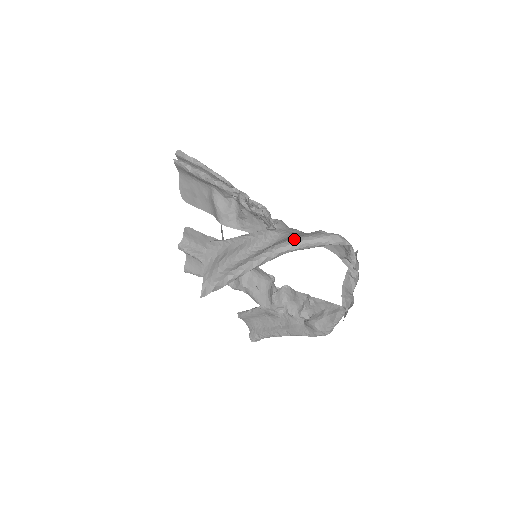
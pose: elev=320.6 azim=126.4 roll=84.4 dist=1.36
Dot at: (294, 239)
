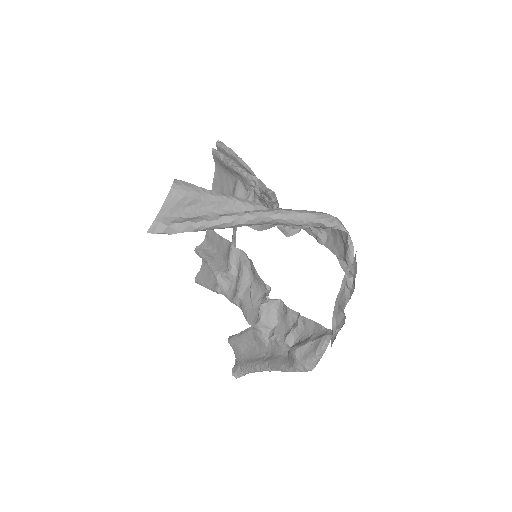
Dot at: occluded
